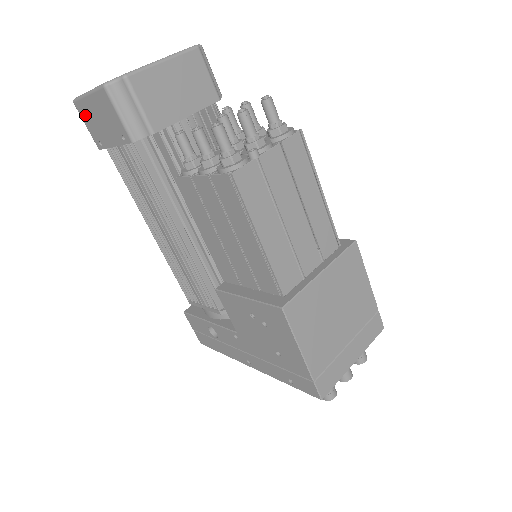
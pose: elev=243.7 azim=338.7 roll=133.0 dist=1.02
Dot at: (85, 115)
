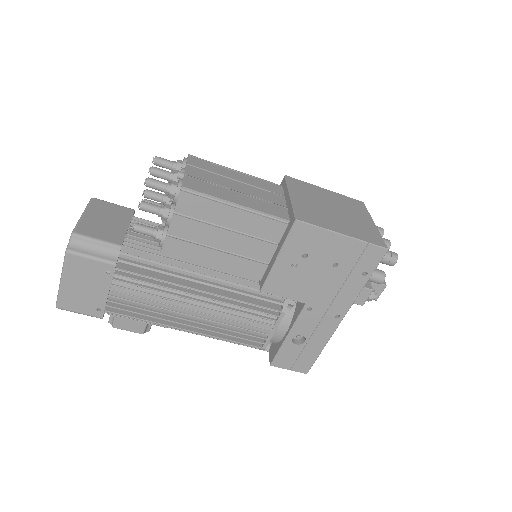
Dot at: (72, 303)
